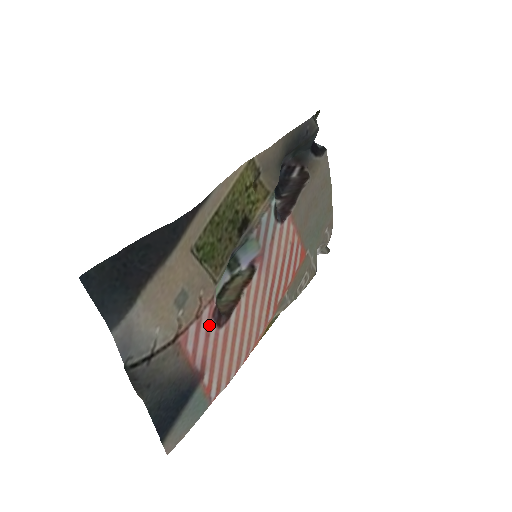
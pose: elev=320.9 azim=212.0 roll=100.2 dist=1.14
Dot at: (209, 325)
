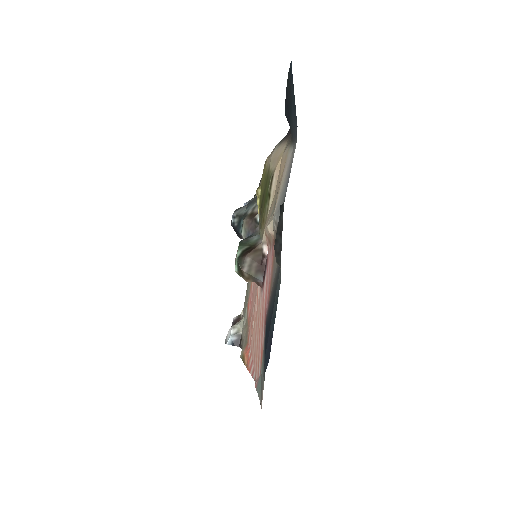
Dot at: (267, 269)
